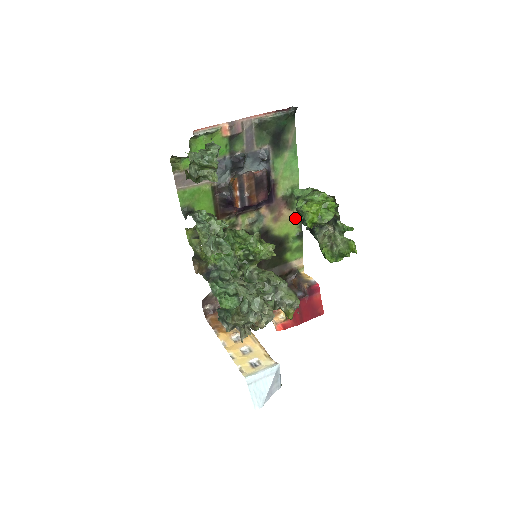
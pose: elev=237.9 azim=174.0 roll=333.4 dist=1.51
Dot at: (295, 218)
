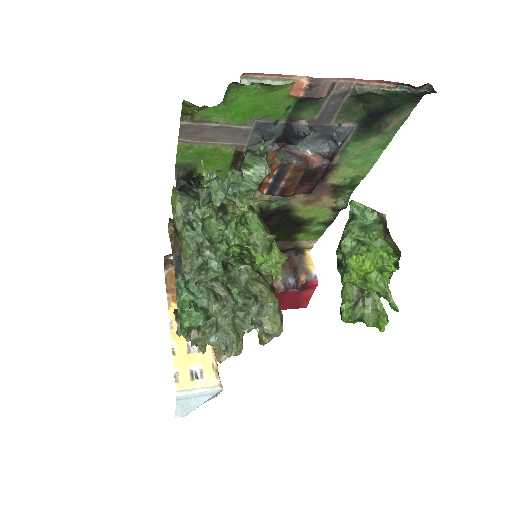
Dot at: (334, 207)
